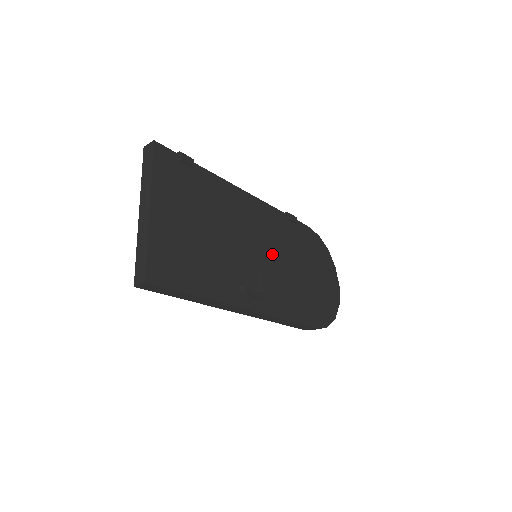
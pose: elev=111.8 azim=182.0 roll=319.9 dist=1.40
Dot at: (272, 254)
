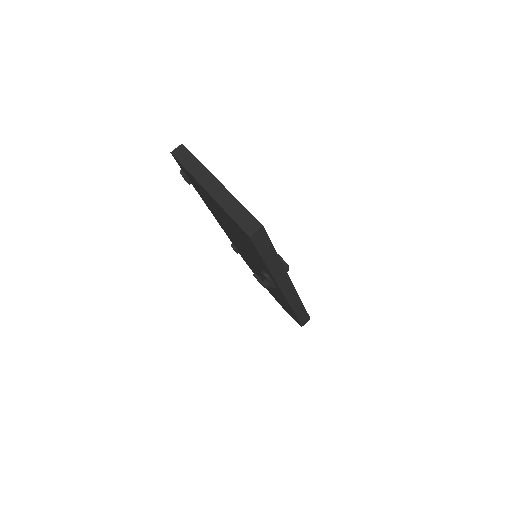
Dot at: occluded
